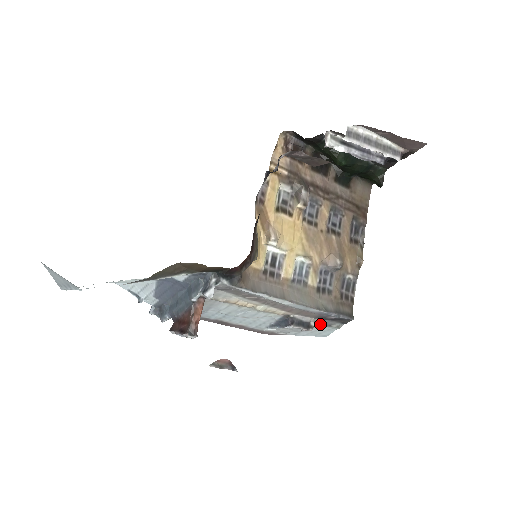
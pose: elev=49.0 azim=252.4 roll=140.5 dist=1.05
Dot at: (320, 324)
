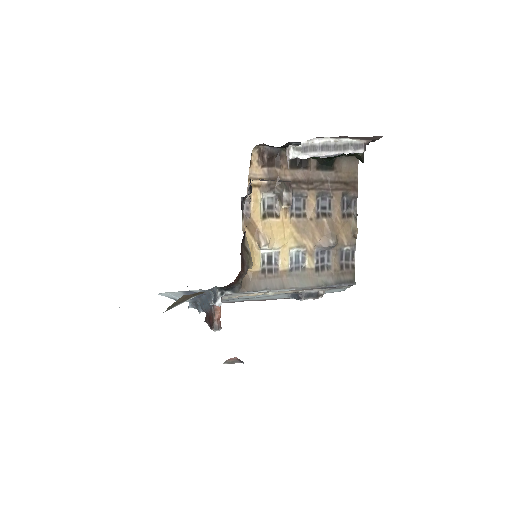
Dot at: (330, 289)
